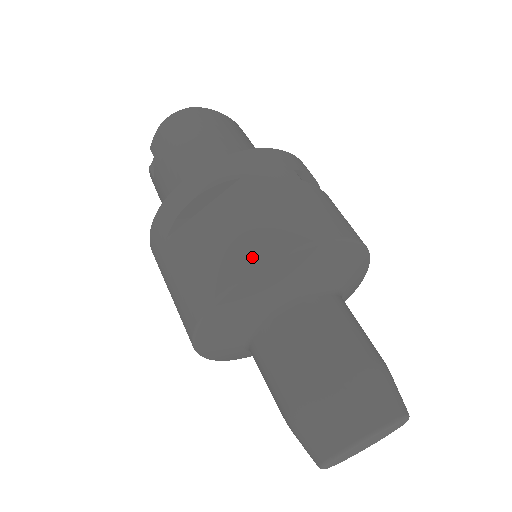
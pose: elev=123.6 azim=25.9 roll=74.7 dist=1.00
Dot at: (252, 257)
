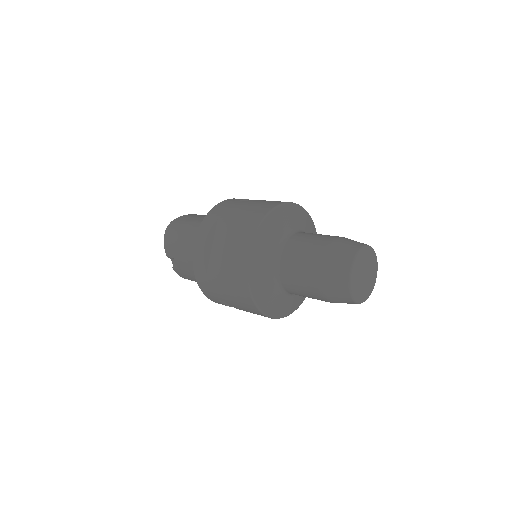
Dot at: (247, 238)
